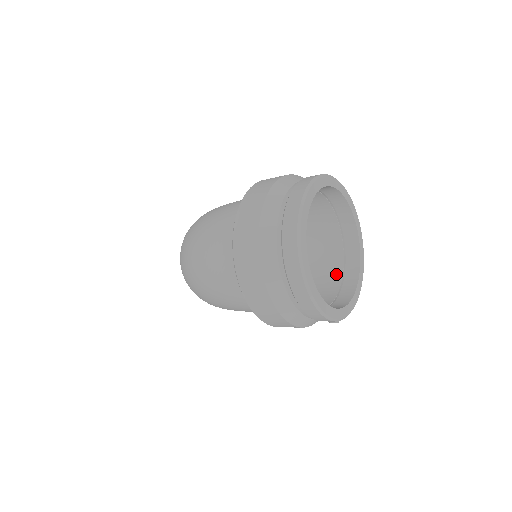
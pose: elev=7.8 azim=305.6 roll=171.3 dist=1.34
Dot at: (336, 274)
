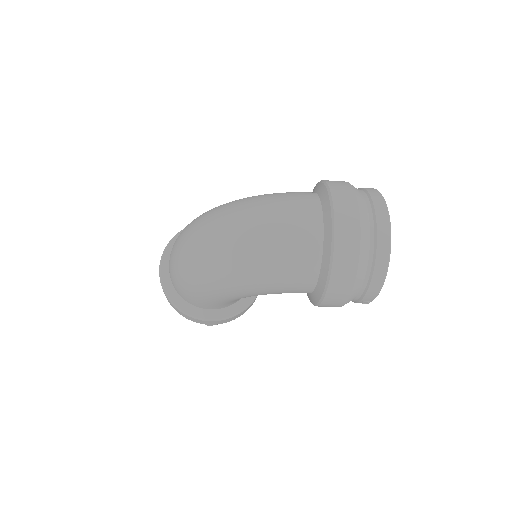
Dot at: occluded
